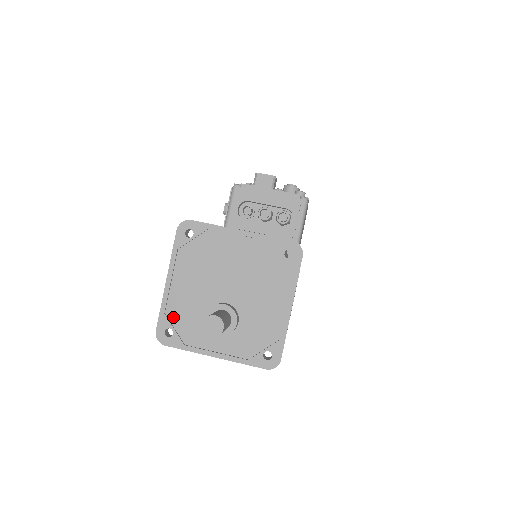
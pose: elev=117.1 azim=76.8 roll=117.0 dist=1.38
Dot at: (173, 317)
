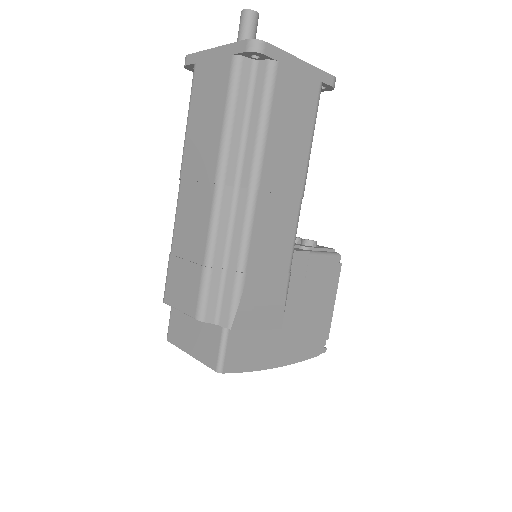
Dot at: occluded
